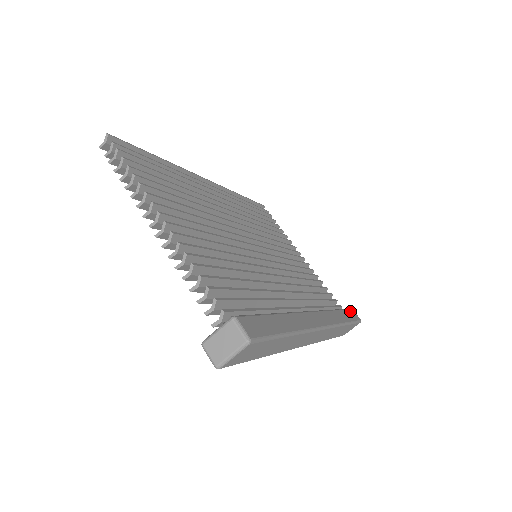
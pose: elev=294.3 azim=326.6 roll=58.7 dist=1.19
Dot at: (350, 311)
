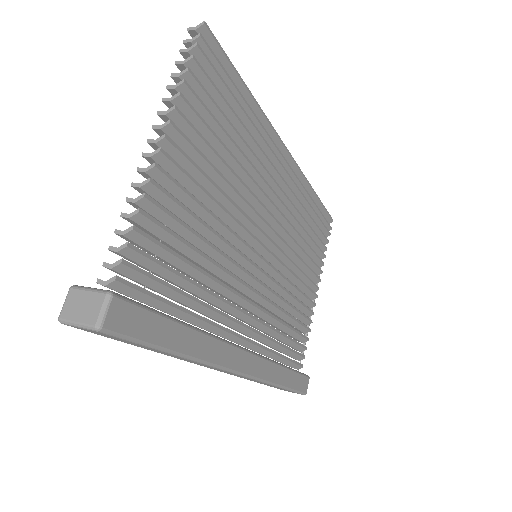
Dot at: (303, 378)
